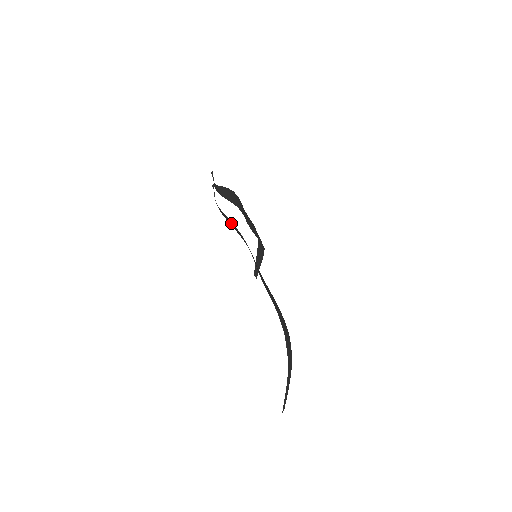
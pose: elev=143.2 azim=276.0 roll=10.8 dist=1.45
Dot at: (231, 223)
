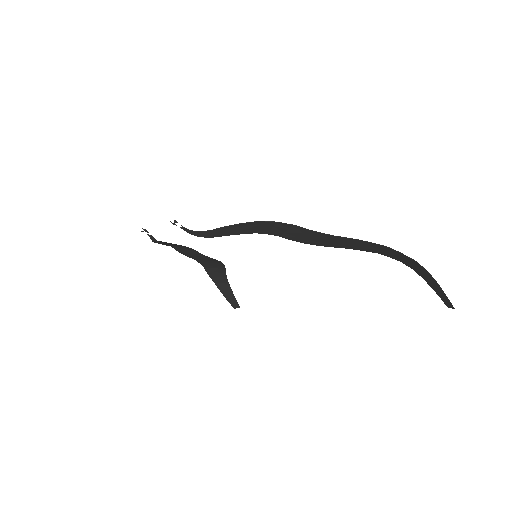
Dot at: (233, 229)
